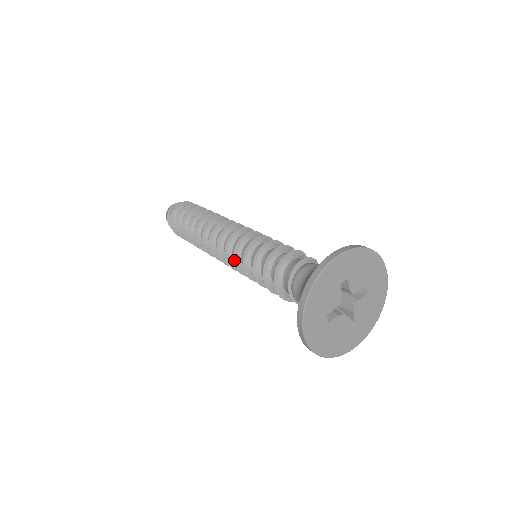
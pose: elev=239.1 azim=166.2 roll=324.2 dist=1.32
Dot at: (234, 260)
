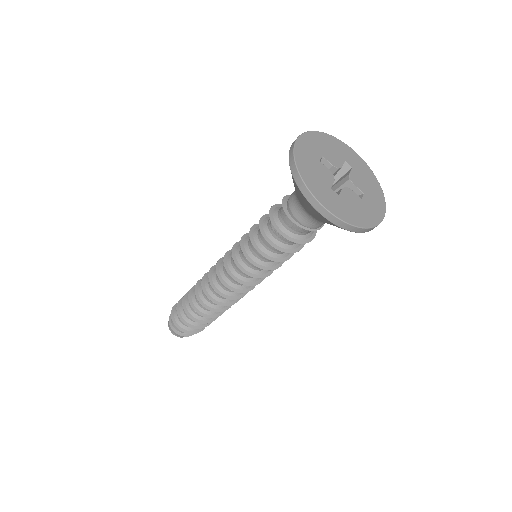
Dot at: (240, 269)
